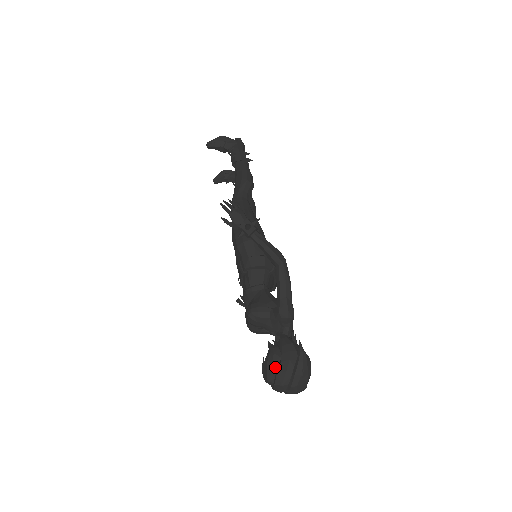
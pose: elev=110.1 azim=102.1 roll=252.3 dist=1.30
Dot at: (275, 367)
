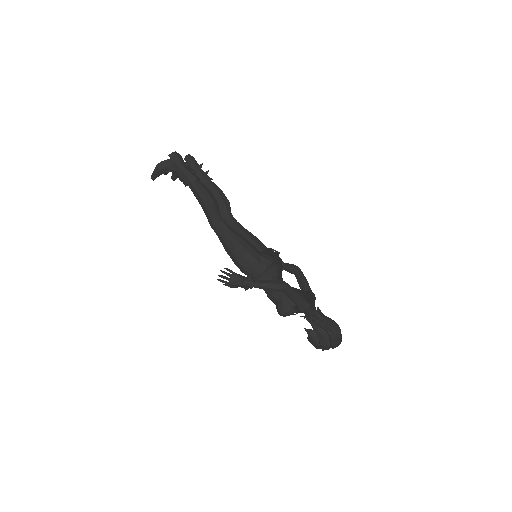
Dot at: (318, 344)
